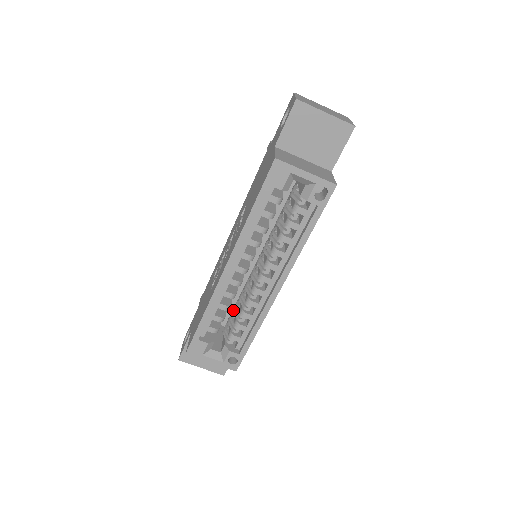
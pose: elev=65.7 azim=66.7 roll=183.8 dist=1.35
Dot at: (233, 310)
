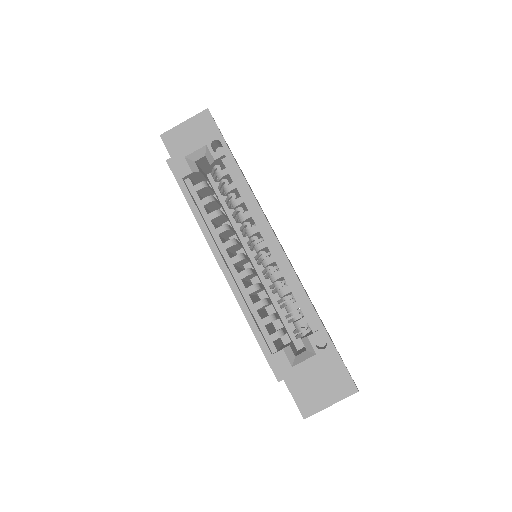
Dot at: occluded
